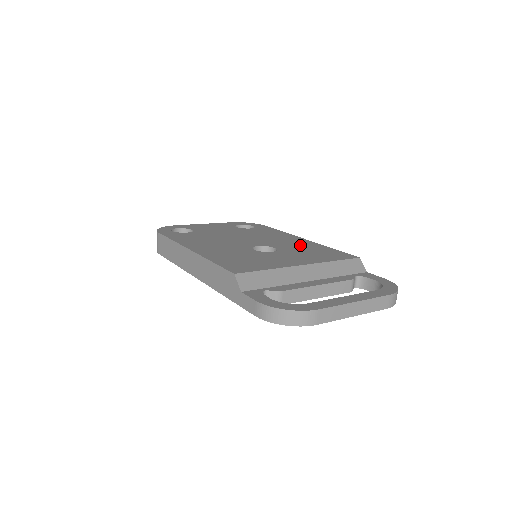
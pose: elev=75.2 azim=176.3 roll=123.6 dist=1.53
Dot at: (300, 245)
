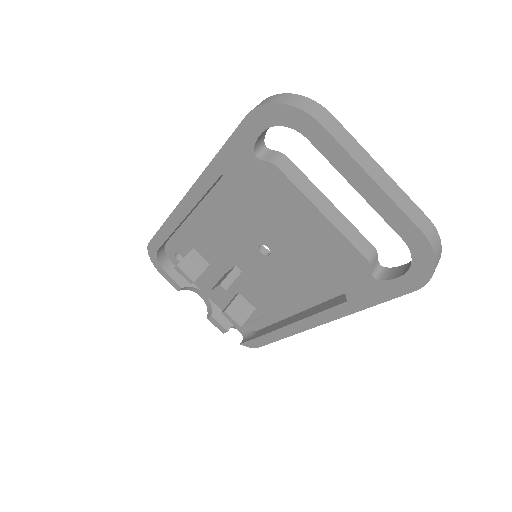
Dot at: occluded
